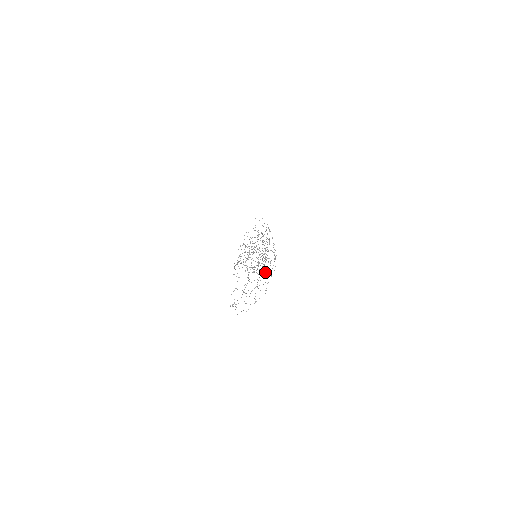
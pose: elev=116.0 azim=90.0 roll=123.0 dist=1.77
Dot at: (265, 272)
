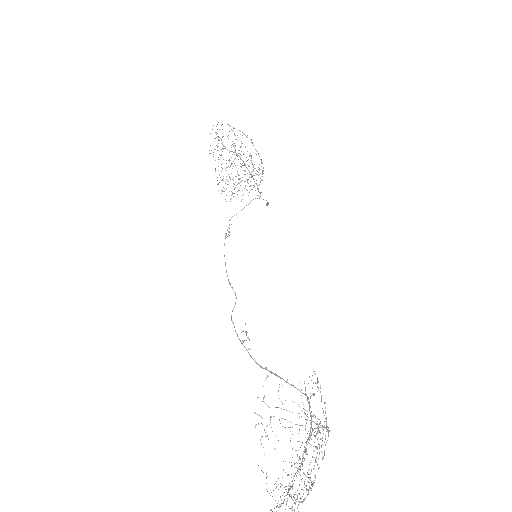
Dot at: occluded
